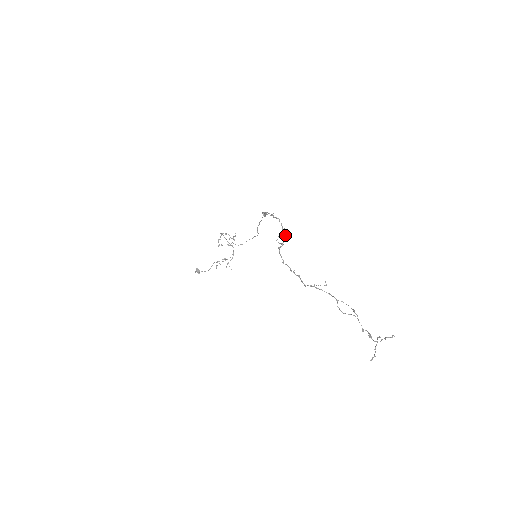
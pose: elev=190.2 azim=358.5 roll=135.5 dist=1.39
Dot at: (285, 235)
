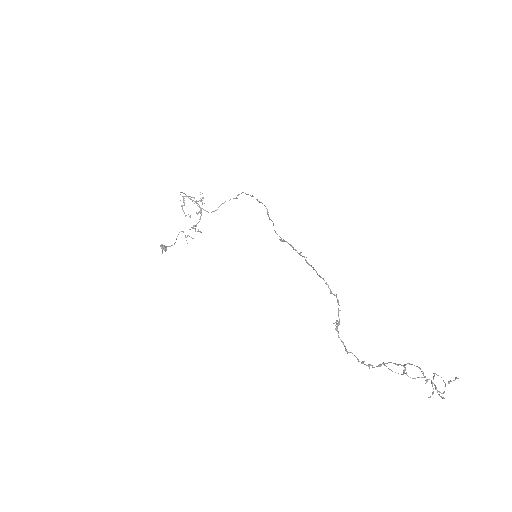
Dot at: occluded
